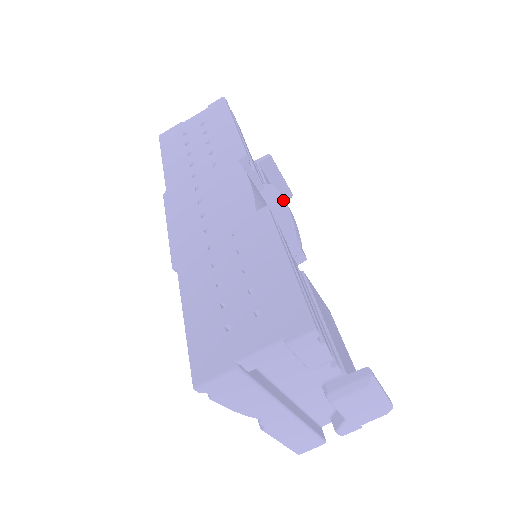
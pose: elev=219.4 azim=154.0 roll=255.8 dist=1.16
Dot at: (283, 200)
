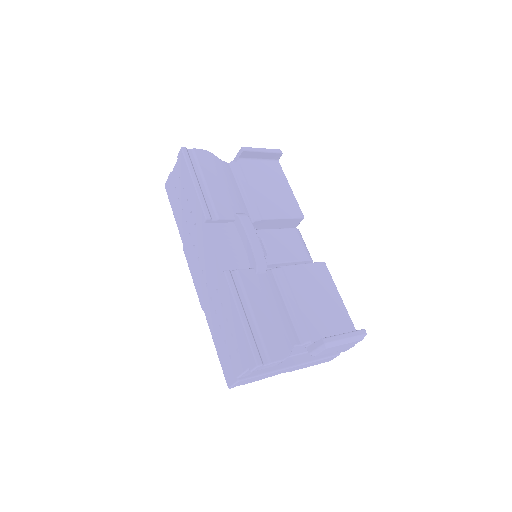
Dot at: (245, 232)
